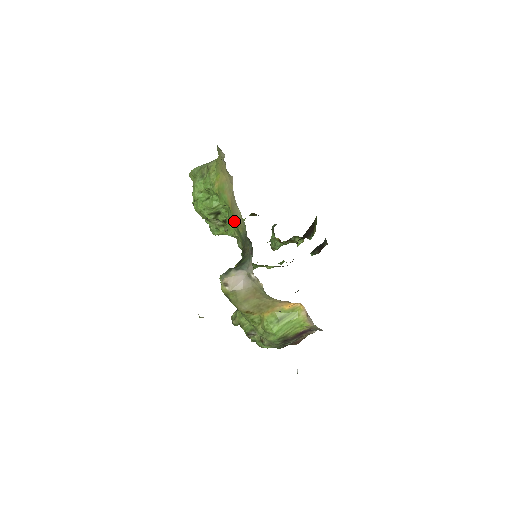
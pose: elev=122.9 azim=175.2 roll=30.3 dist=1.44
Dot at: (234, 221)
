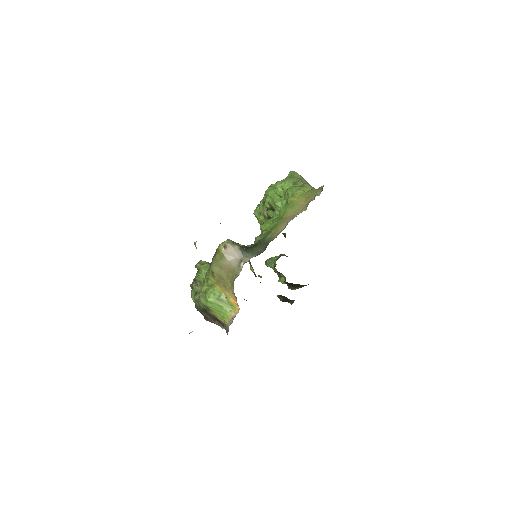
Dot at: (274, 227)
